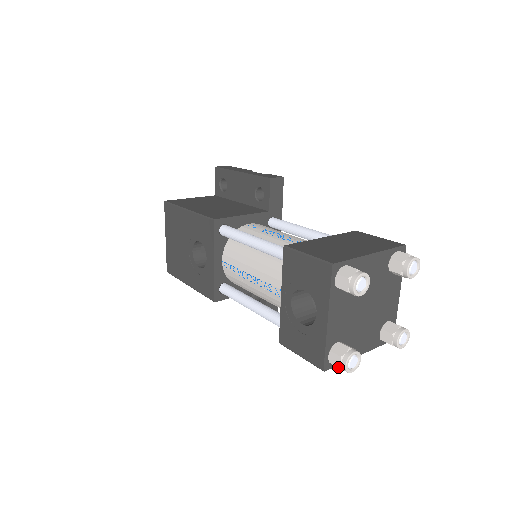
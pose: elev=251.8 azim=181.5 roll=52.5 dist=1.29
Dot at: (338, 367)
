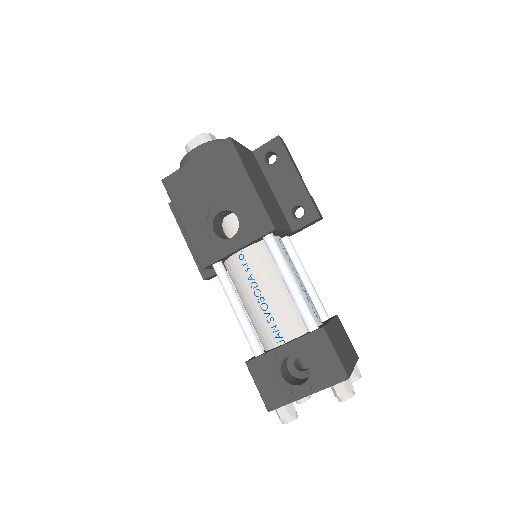
Dot at: (281, 418)
